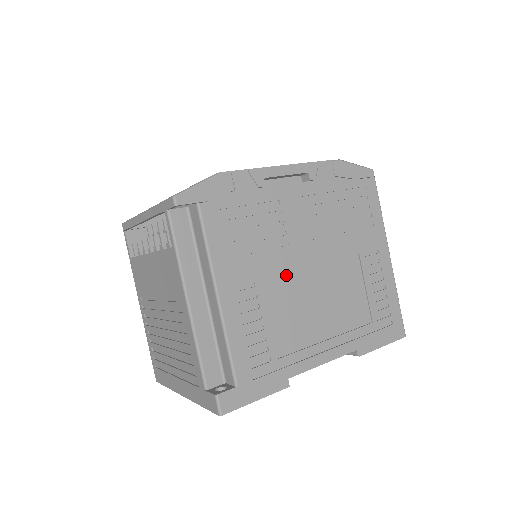
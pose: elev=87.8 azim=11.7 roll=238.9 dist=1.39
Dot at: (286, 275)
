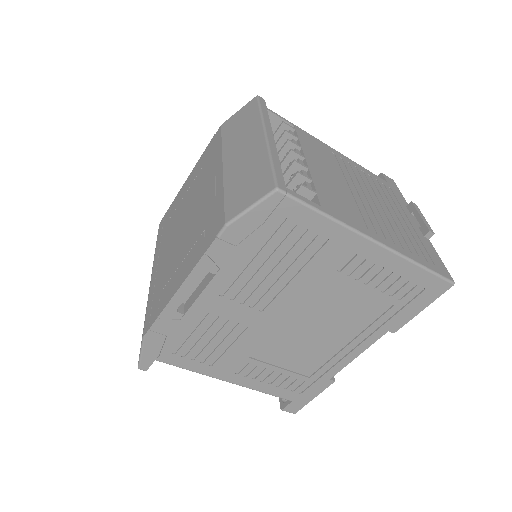
Dot at: (268, 340)
